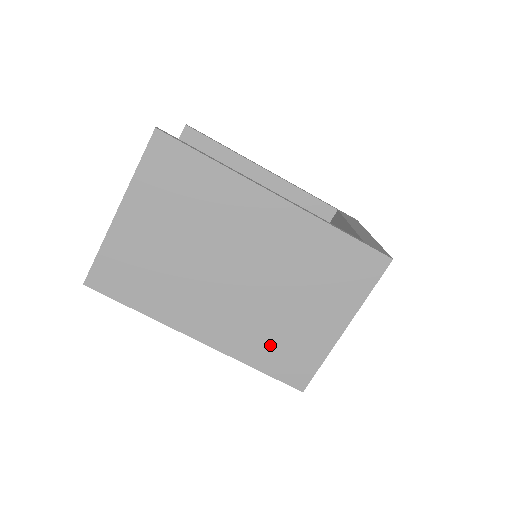
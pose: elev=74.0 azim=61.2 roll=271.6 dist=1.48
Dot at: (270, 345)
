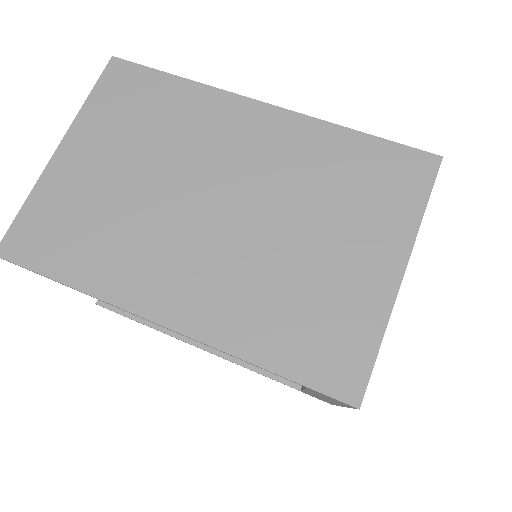
Dot at: (284, 318)
